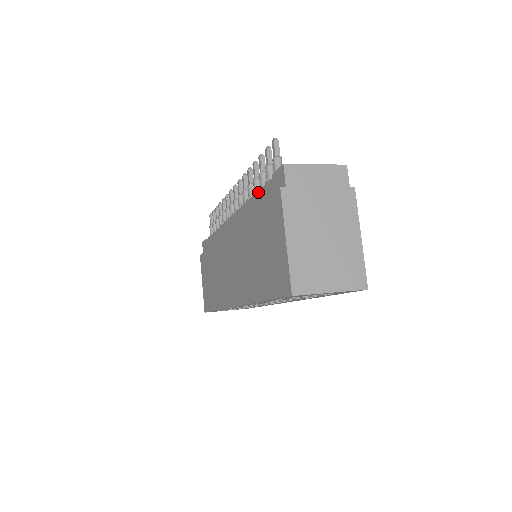
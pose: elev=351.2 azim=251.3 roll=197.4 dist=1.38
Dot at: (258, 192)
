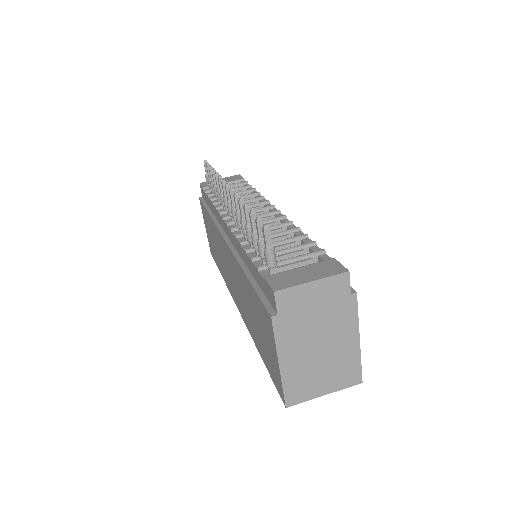
Dot at: (250, 261)
